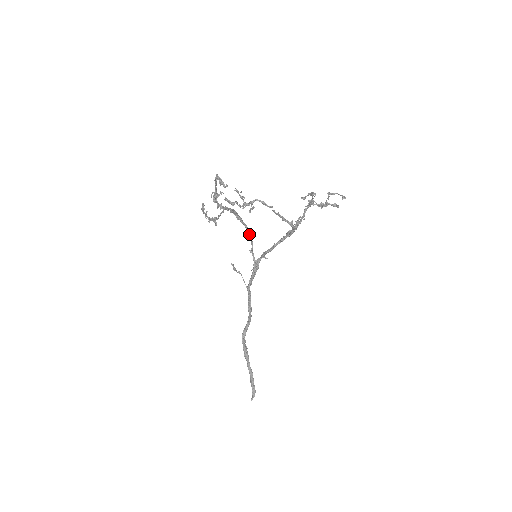
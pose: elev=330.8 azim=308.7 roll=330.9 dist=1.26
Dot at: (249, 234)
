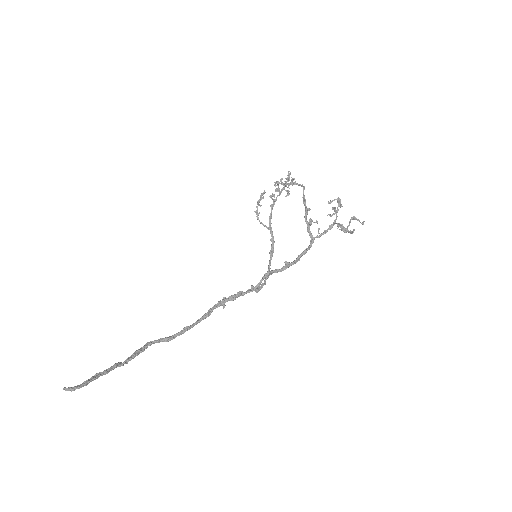
Dot at: (264, 282)
